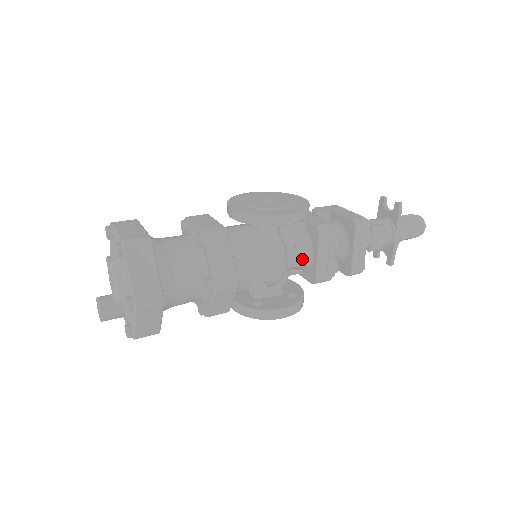
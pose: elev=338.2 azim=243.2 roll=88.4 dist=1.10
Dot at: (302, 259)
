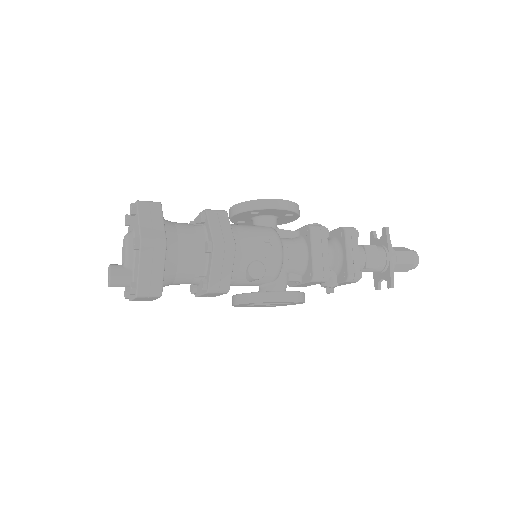
Dot at: (298, 257)
